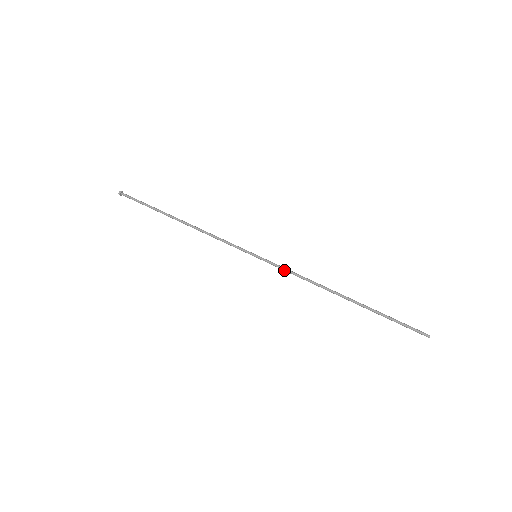
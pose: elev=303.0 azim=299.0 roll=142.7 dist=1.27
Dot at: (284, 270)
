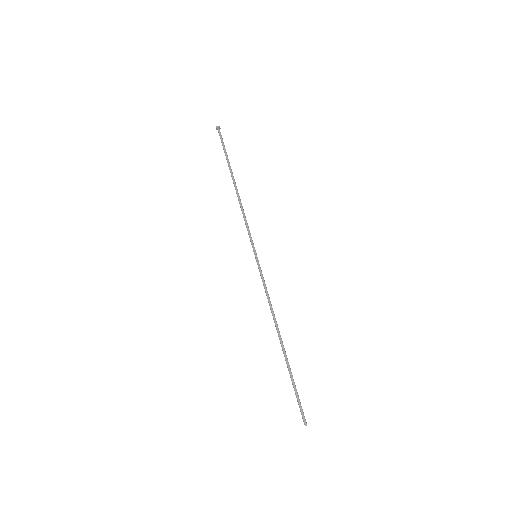
Dot at: (264, 283)
